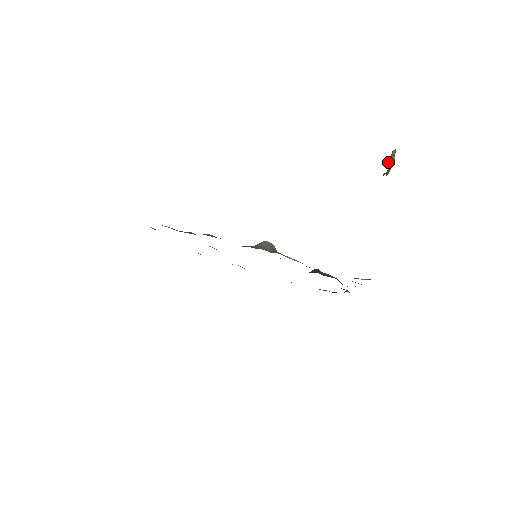
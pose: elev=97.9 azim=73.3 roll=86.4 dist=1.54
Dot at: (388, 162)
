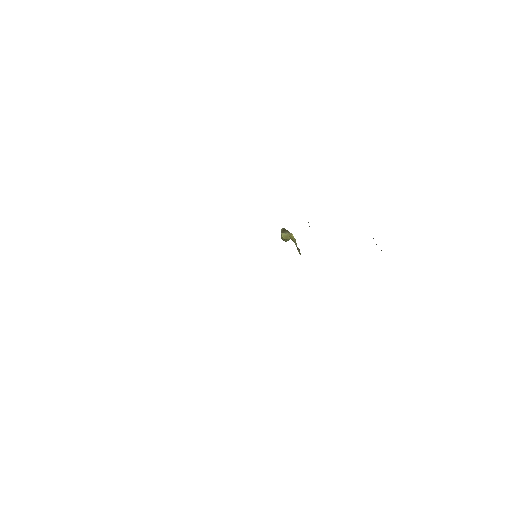
Dot at: (283, 234)
